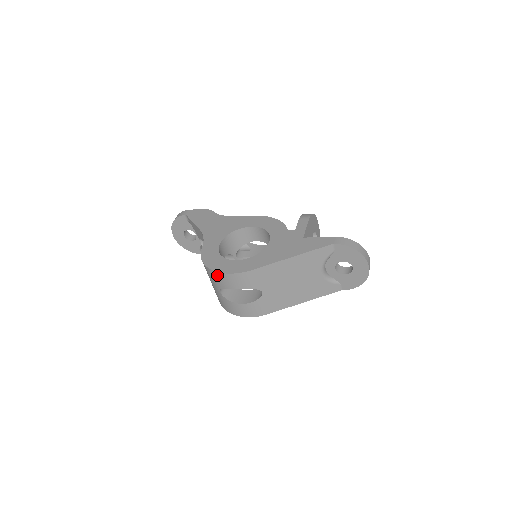
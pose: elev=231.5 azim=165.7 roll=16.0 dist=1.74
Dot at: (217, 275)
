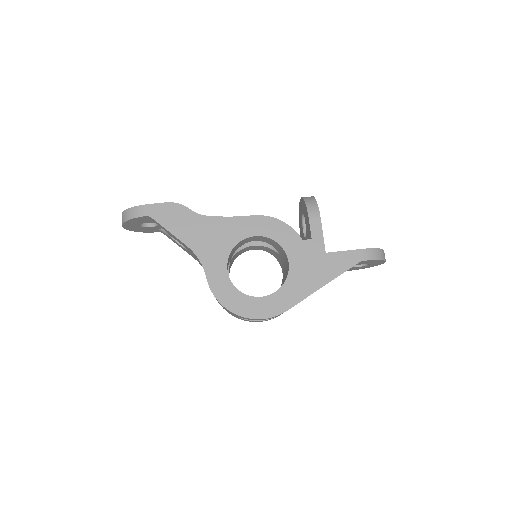
Dot at: occluded
